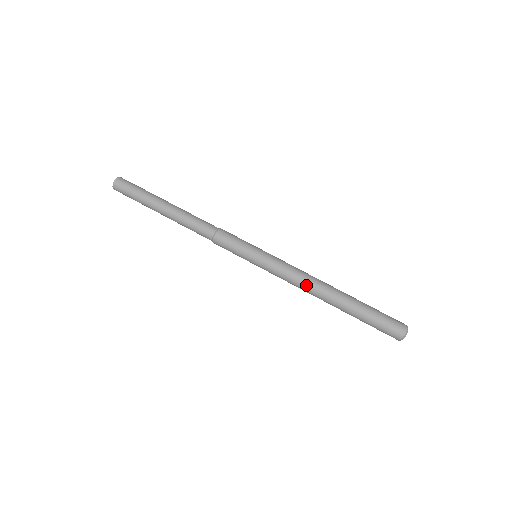
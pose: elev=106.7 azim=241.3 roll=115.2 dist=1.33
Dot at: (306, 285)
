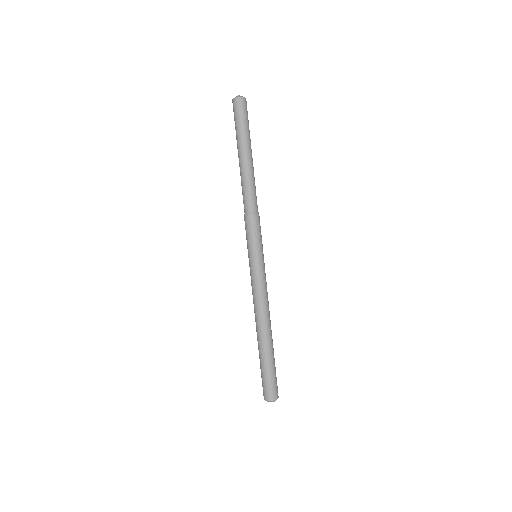
Dot at: (261, 310)
